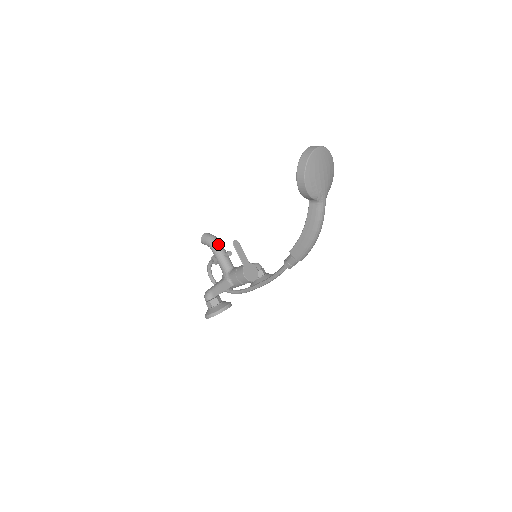
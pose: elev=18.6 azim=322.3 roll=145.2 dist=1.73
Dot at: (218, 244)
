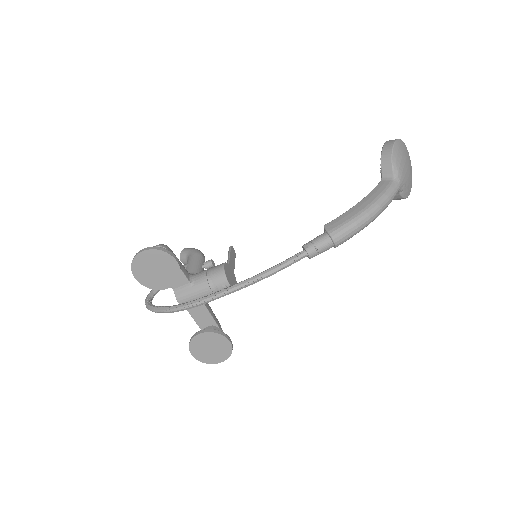
Dot at: (203, 255)
